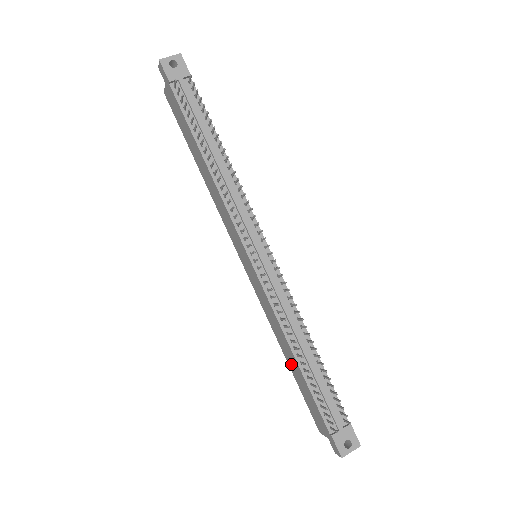
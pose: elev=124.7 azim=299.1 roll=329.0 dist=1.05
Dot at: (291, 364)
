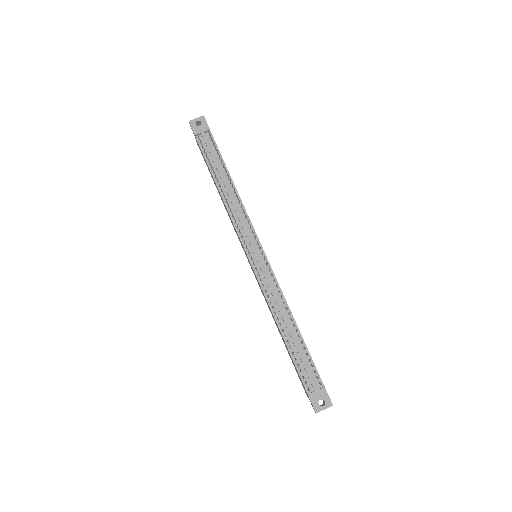
Dot at: occluded
